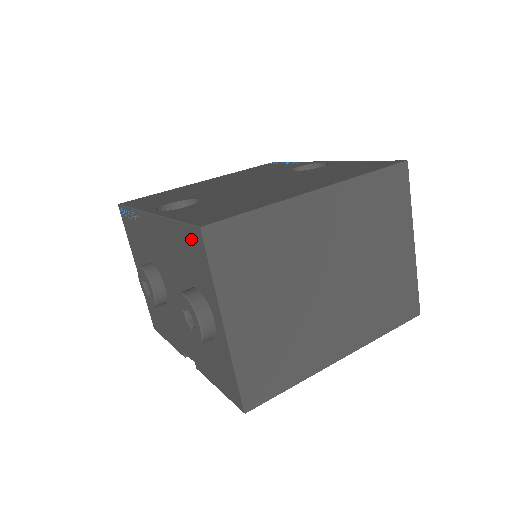
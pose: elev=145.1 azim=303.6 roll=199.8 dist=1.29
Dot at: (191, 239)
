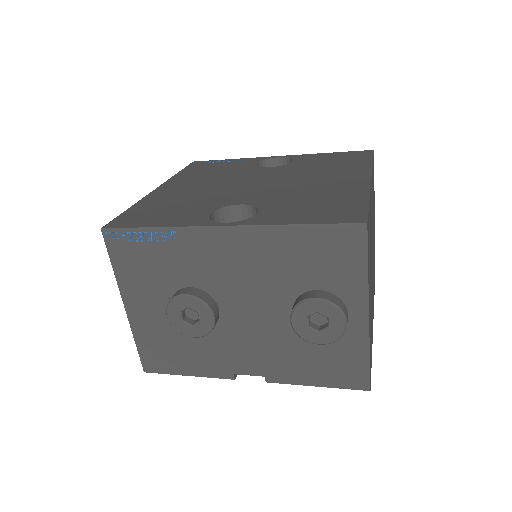
Dot at: (336, 239)
